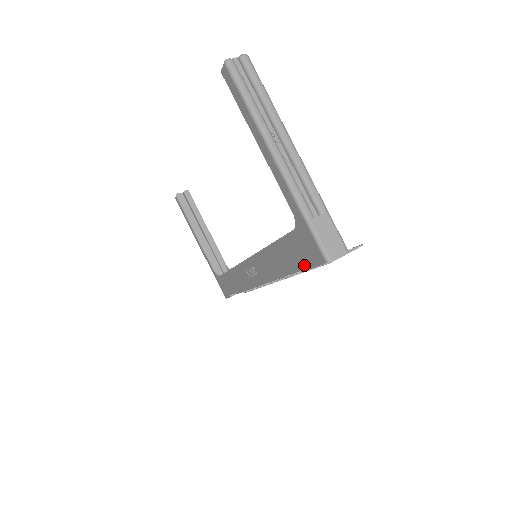
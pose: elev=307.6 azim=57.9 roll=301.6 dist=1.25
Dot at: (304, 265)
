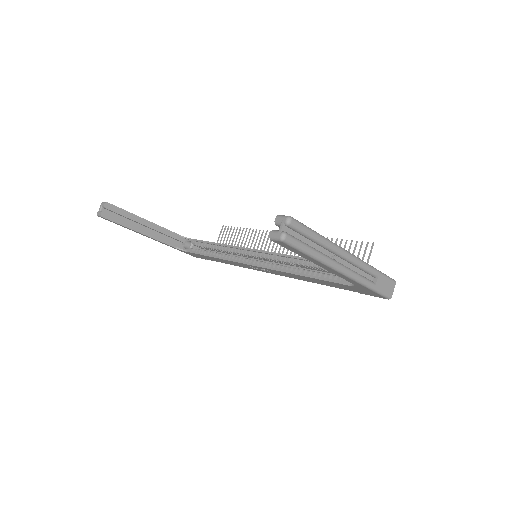
Dot at: occluded
